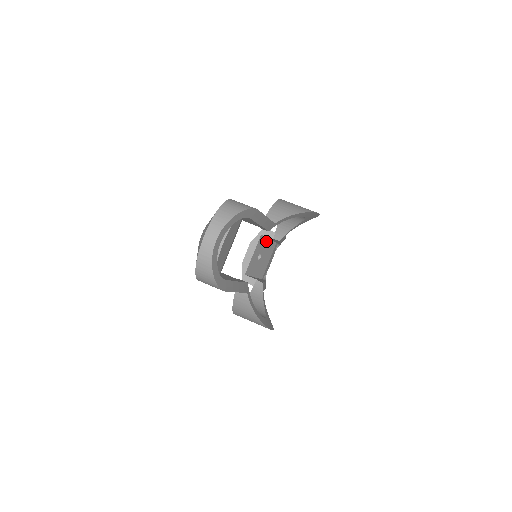
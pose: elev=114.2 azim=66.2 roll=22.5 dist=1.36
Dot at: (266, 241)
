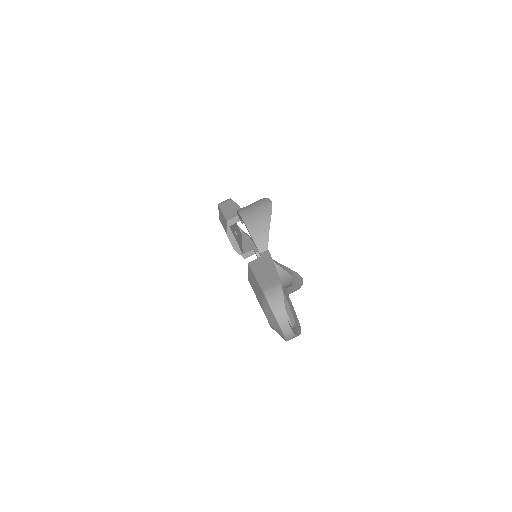
Dot at: occluded
